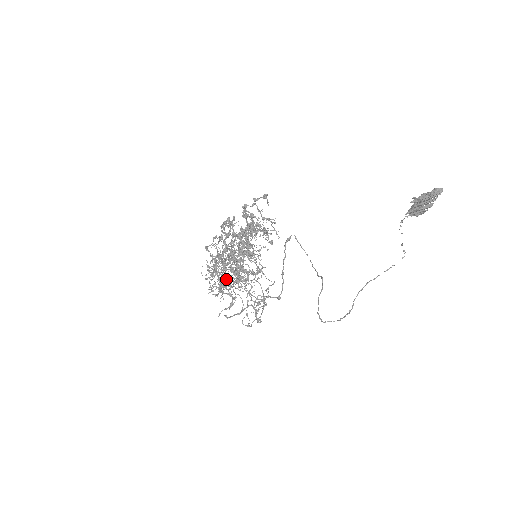
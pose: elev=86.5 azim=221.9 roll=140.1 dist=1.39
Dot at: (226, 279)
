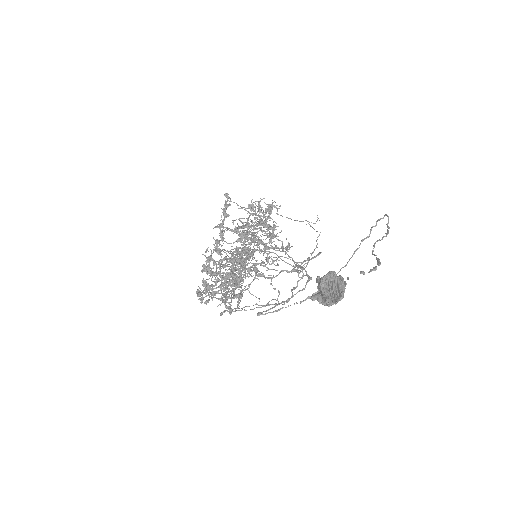
Dot at: (261, 221)
